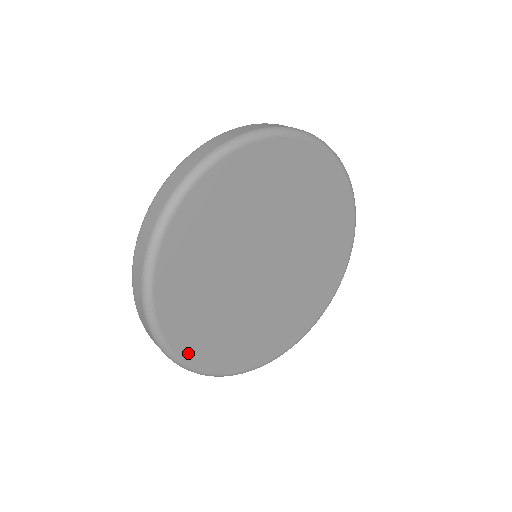
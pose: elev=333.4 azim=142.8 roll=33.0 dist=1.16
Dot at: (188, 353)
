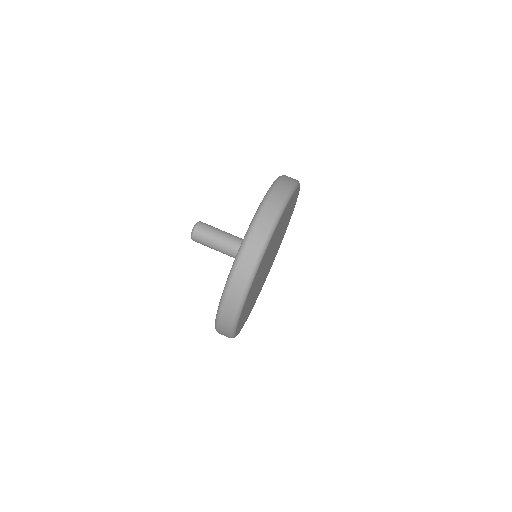
Dot at: occluded
